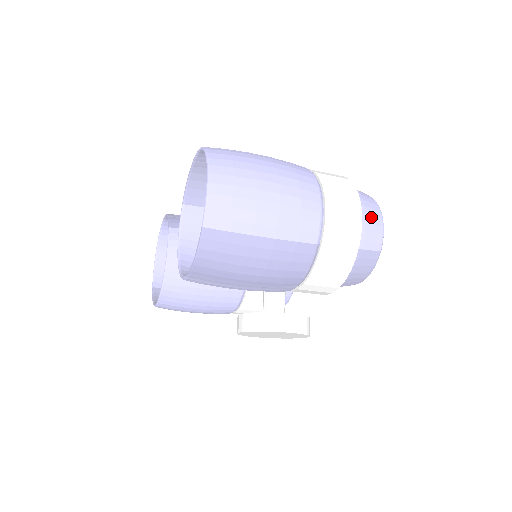
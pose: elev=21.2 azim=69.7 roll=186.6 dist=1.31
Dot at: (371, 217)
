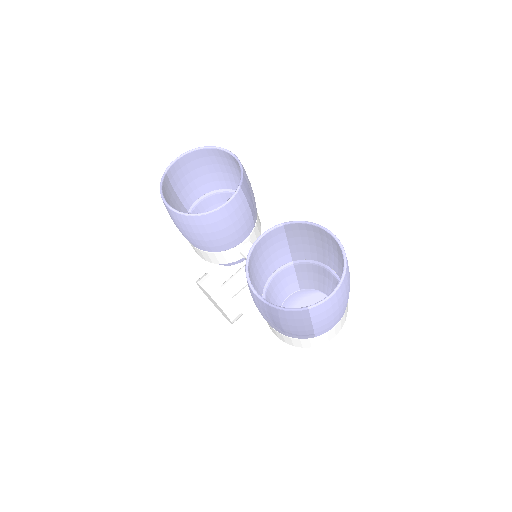
Dot at: occluded
